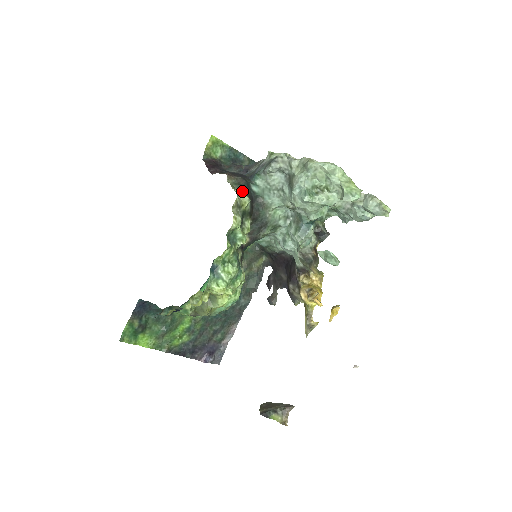
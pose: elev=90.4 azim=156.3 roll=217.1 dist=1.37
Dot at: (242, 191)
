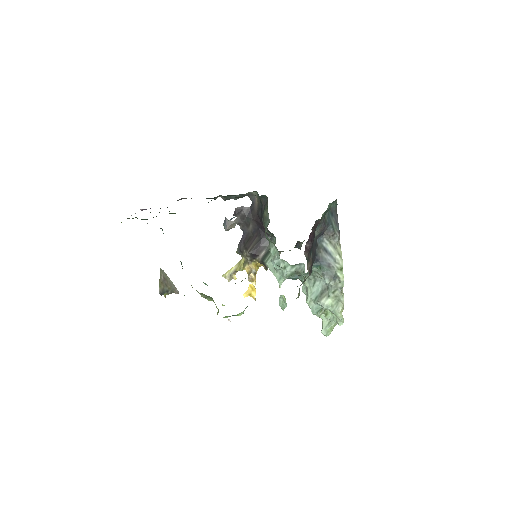
Dot at: occluded
